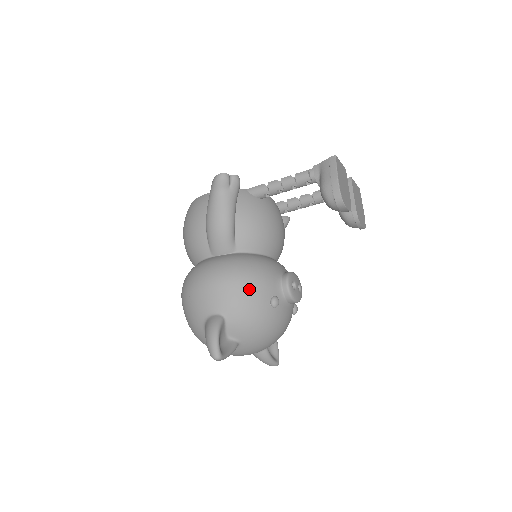
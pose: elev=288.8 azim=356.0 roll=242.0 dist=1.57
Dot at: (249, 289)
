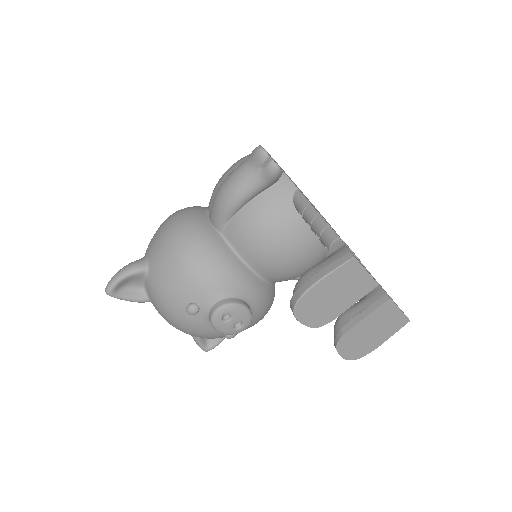
Dot at: (179, 275)
